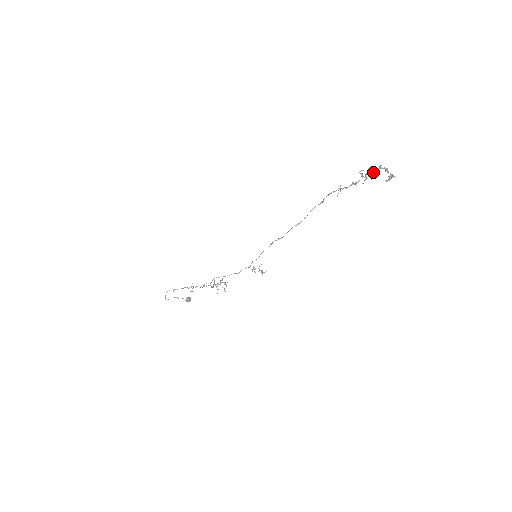
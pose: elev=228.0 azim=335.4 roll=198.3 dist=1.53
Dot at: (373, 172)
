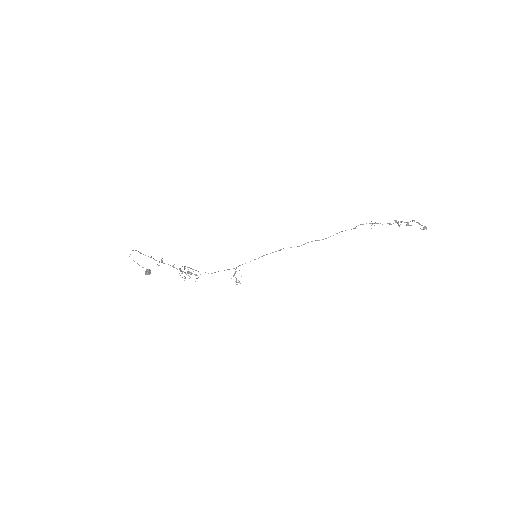
Dot at: (407, 222)
